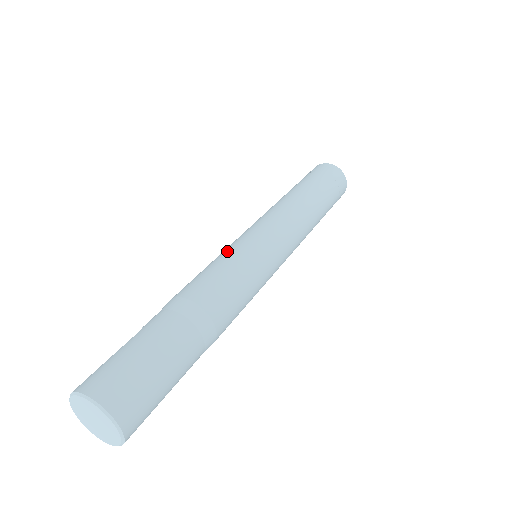
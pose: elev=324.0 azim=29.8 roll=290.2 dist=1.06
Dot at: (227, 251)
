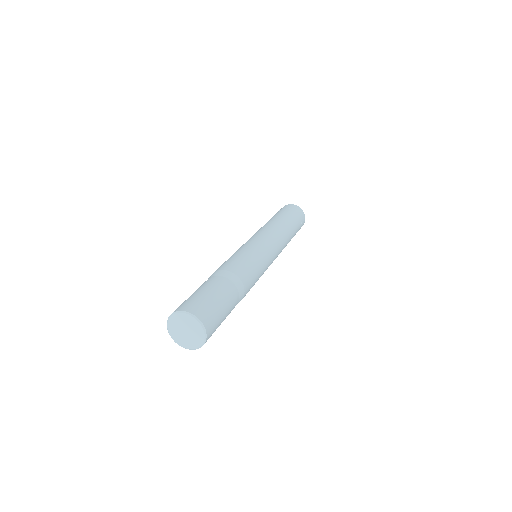
Dot at: occluded
